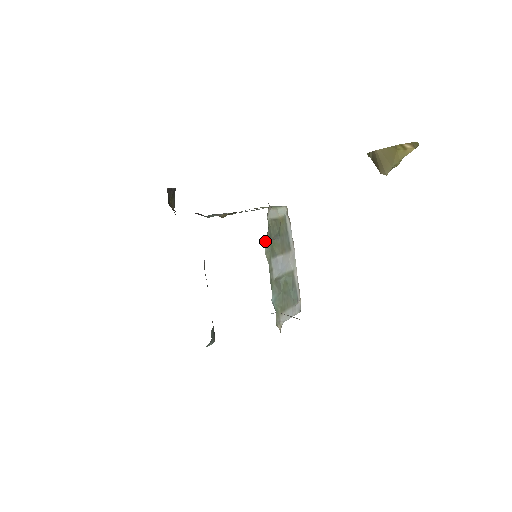
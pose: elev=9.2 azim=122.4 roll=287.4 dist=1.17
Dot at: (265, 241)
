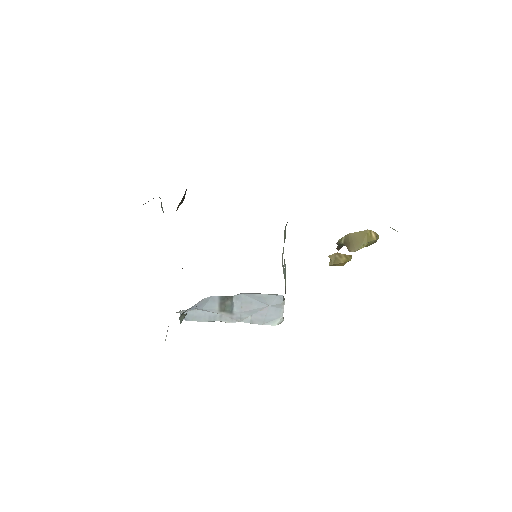
Dot at: (285, 227)
